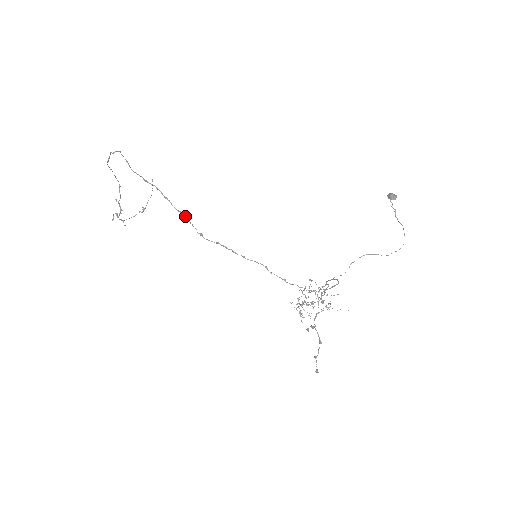
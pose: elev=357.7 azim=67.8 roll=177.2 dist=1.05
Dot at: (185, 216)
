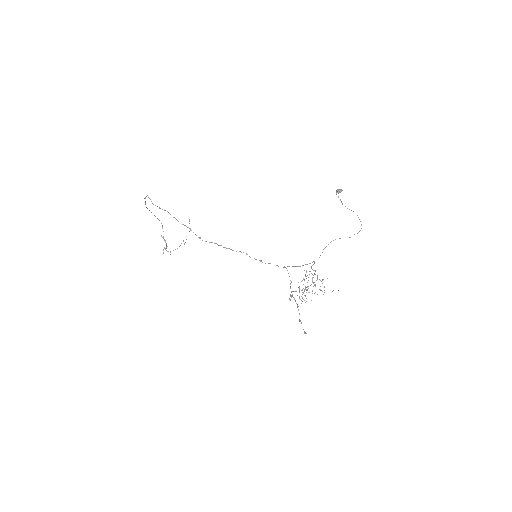
Dot at: (188, 227)
